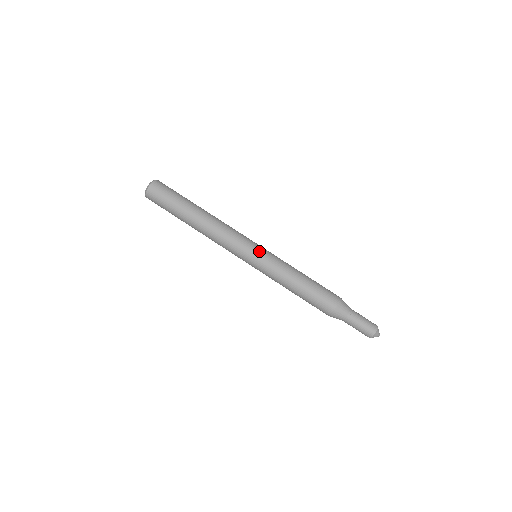
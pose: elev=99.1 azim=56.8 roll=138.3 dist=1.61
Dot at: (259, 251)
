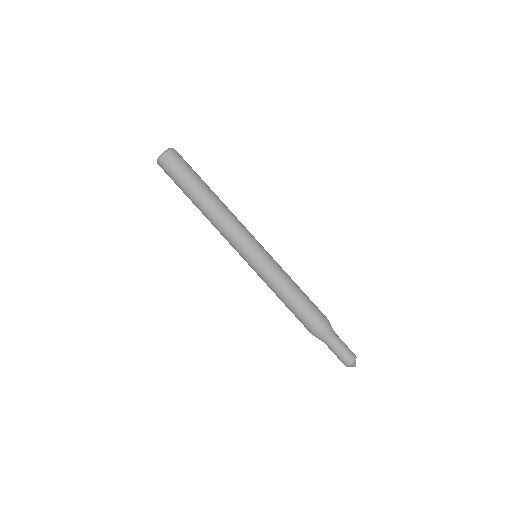
Dot at: (258, 255)
